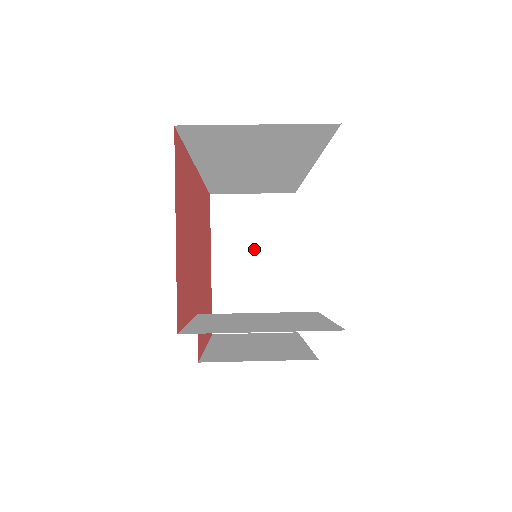
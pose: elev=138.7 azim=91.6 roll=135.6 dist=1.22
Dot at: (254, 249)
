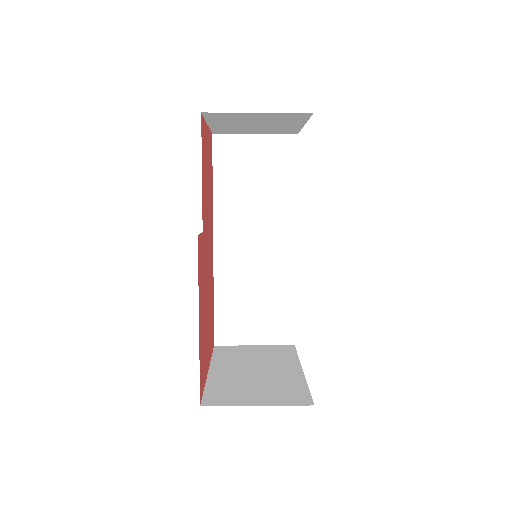
Dot at: (256, 365)
